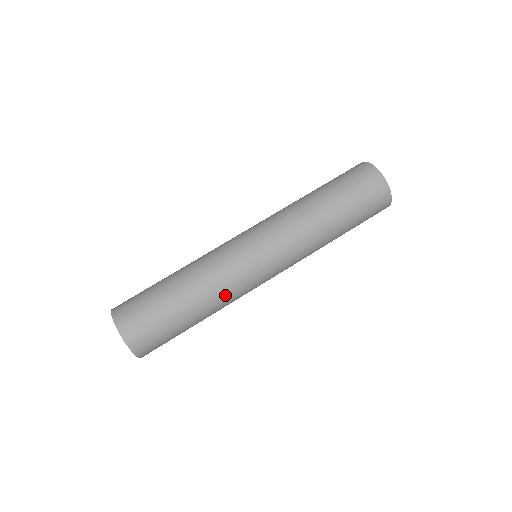
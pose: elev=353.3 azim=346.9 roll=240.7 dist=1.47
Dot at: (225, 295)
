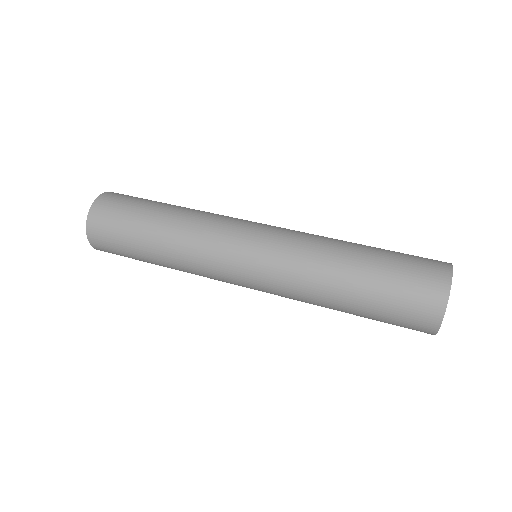
Dot at: (190, 250)
